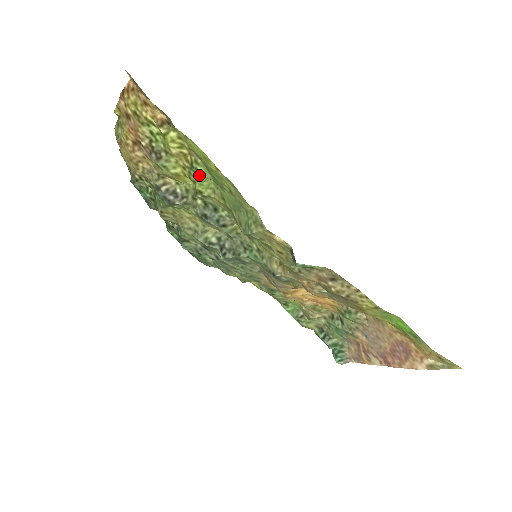
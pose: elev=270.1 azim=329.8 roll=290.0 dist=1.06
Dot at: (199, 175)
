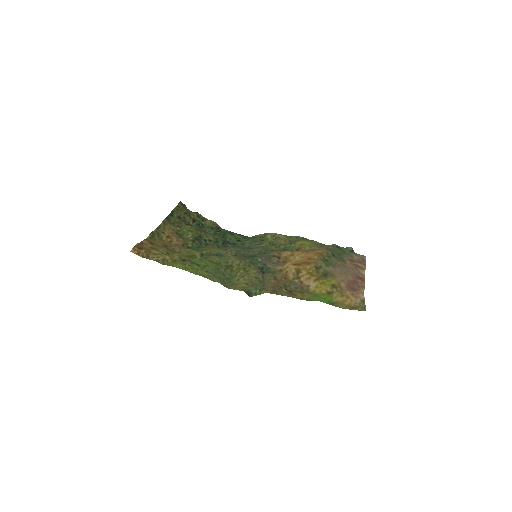
Dot at: occluded
